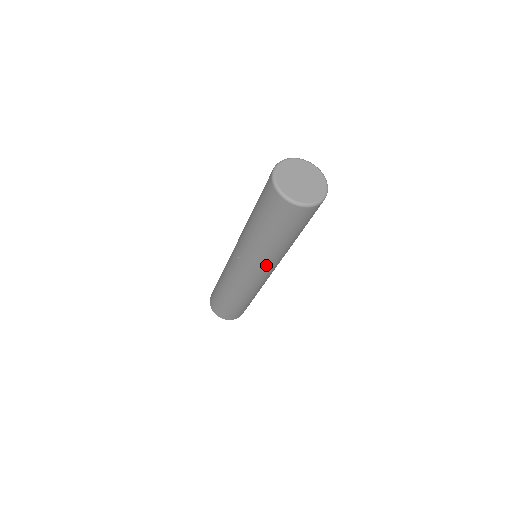
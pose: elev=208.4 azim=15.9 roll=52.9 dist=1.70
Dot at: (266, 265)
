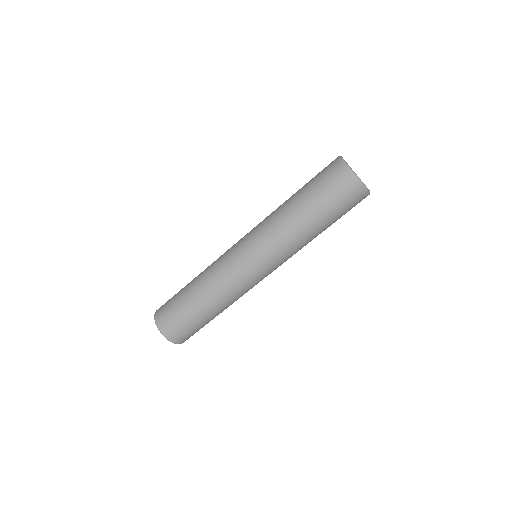
Dot at: (285, 258)
